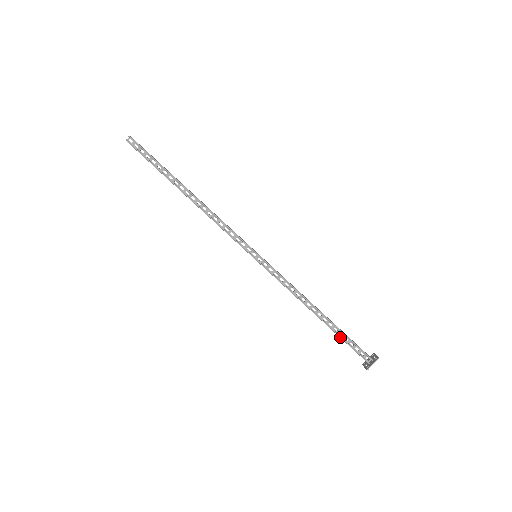
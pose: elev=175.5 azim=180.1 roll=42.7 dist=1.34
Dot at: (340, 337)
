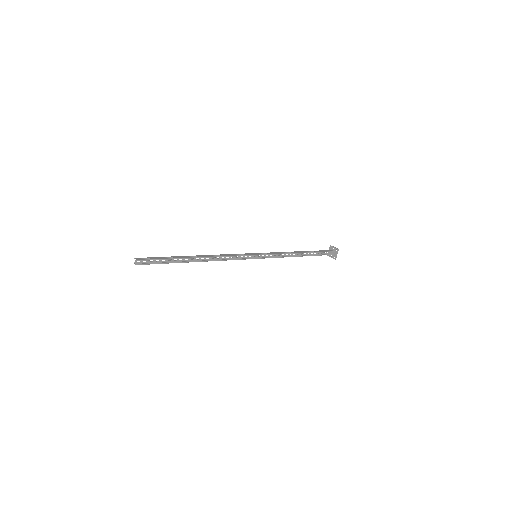
Dot at: occluded
